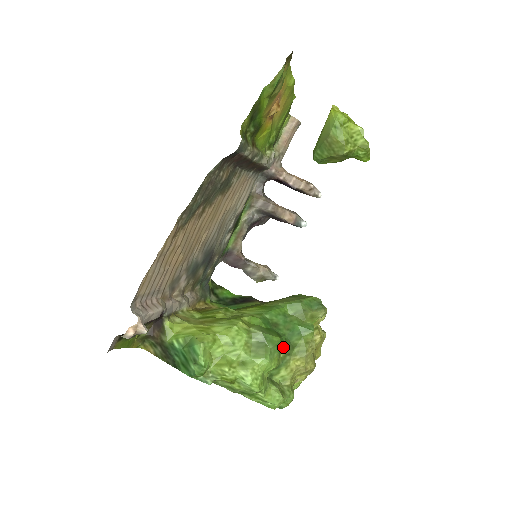
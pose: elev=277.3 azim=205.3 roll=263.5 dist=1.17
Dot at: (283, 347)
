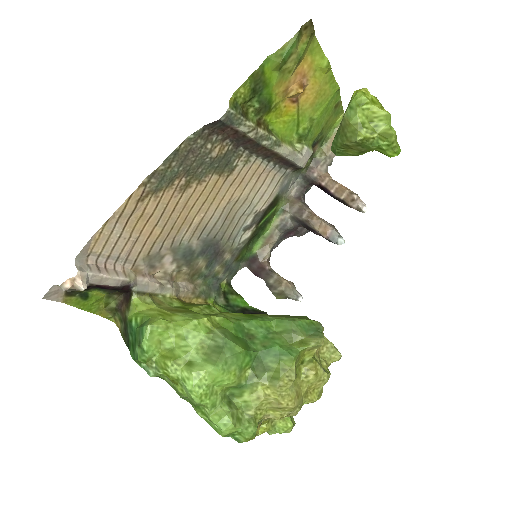
Dot at: (250, 364)
